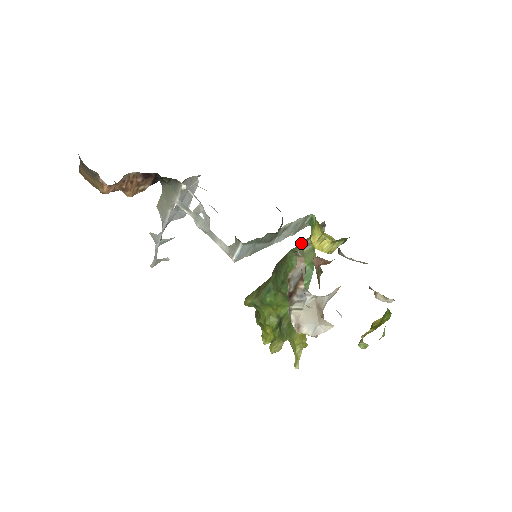
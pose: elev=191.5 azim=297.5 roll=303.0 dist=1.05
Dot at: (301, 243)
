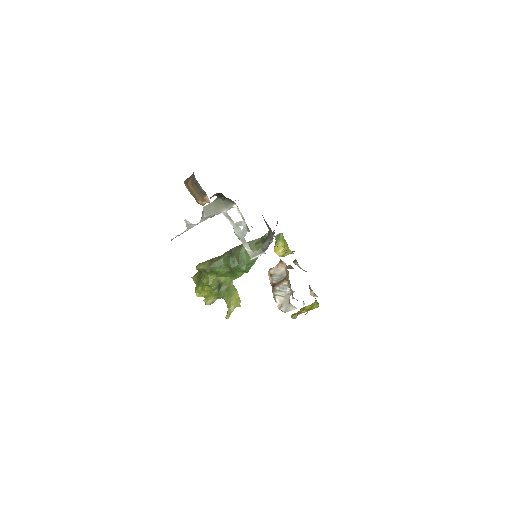
Dot at: (254, 240)
